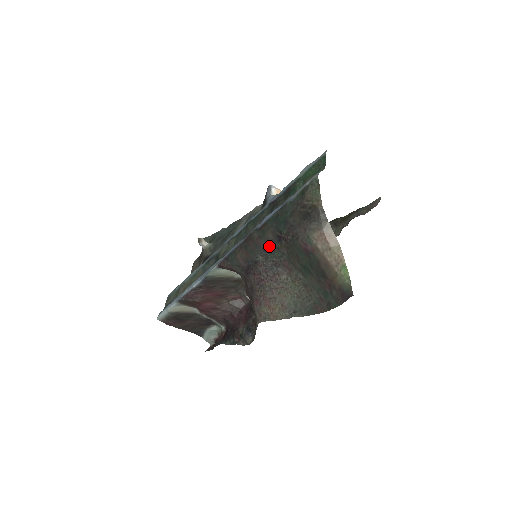
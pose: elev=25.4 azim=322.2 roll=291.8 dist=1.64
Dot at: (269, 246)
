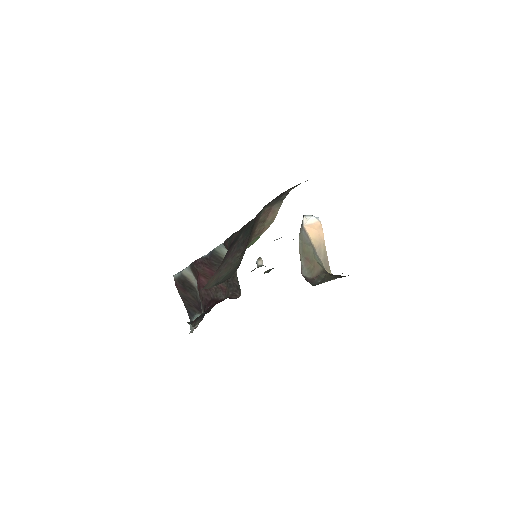
Dot at: (250, 226)
